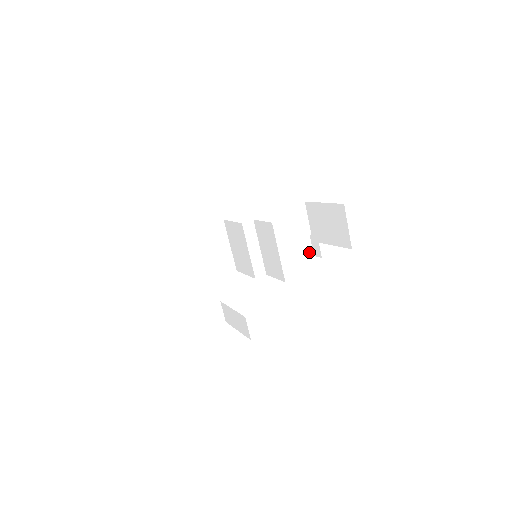
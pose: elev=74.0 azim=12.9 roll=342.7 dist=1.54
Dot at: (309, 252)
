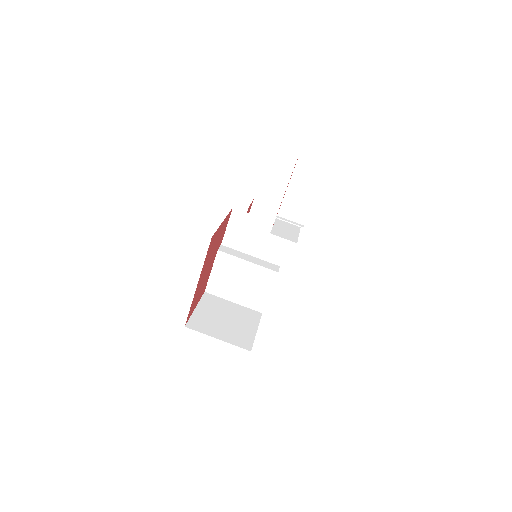
Dot at: occluded
